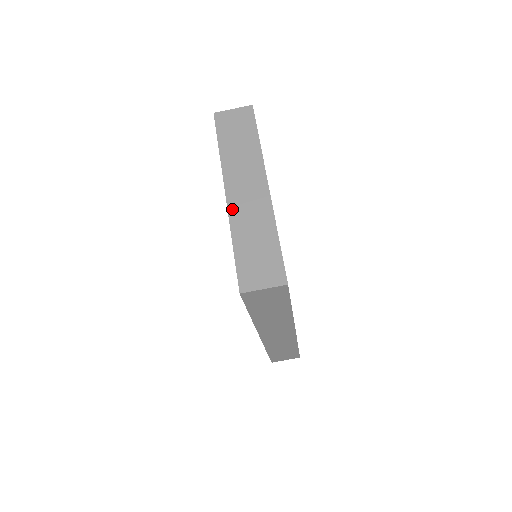
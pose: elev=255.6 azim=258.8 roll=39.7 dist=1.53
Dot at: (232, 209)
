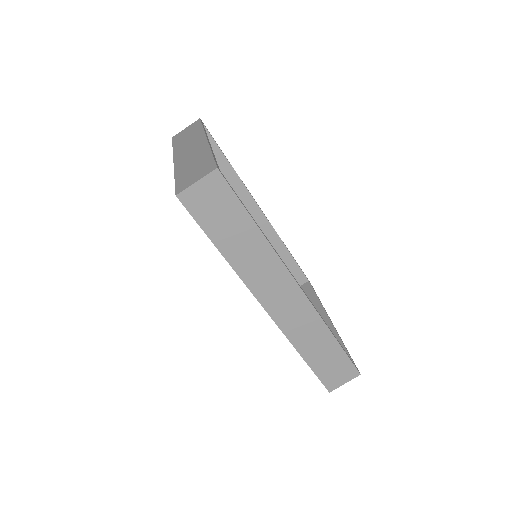
Dot at: (177, 164)
